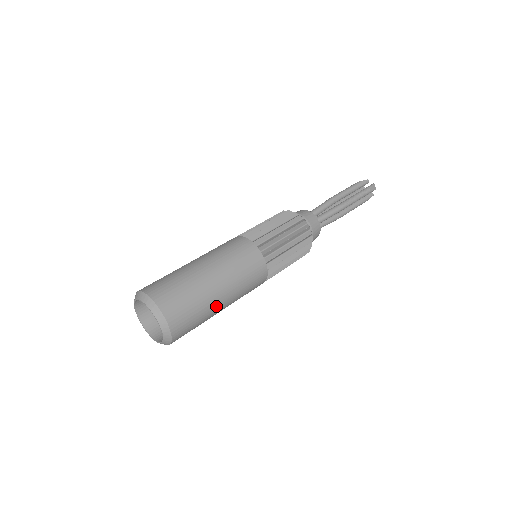
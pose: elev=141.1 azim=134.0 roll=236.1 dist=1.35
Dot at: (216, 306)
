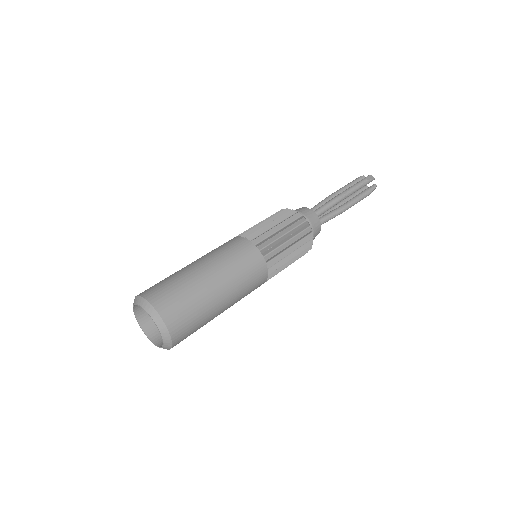
Dot at: (210, 292)
